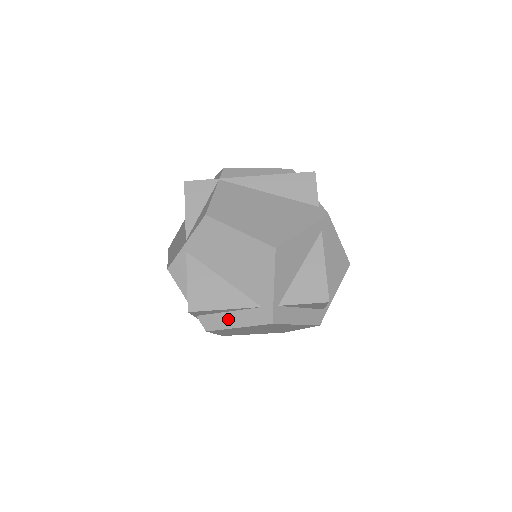
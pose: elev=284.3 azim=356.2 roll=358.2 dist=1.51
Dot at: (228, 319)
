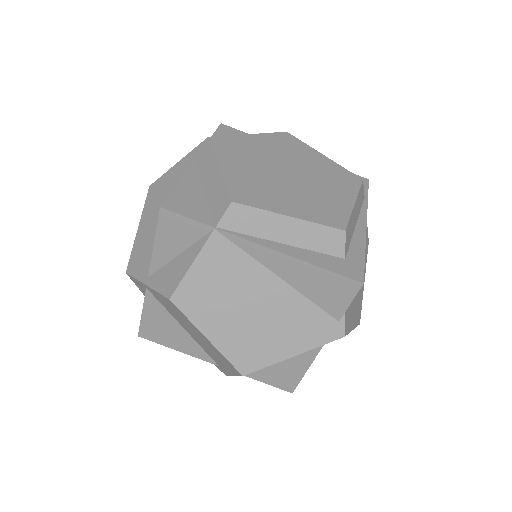
Dot at: occluded
